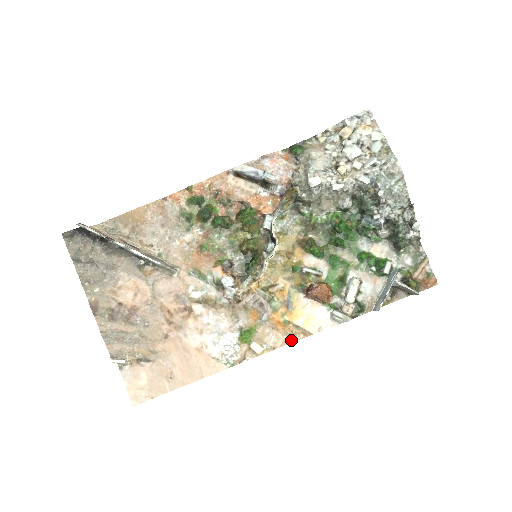
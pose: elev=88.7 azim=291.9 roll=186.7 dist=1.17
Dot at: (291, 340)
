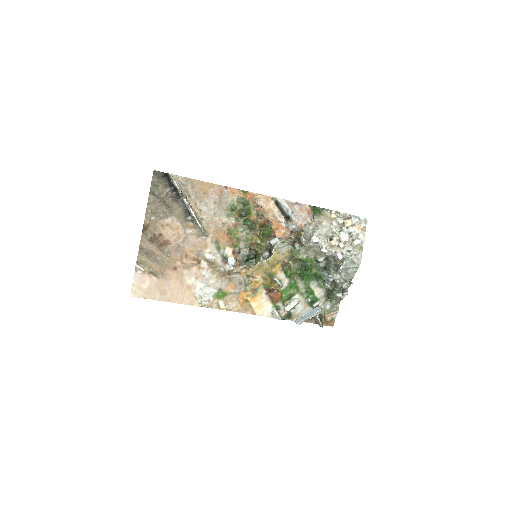
Dot at: (243, 311)
